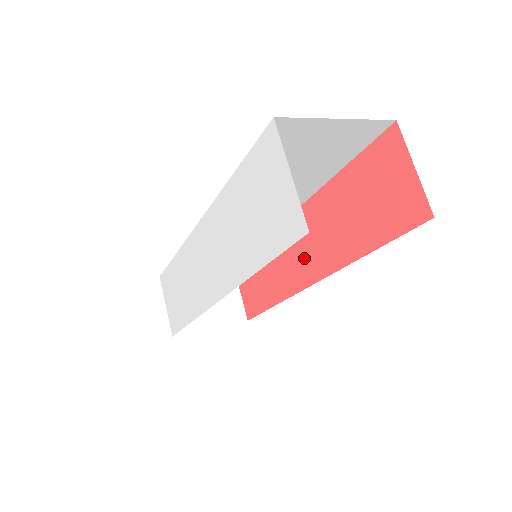
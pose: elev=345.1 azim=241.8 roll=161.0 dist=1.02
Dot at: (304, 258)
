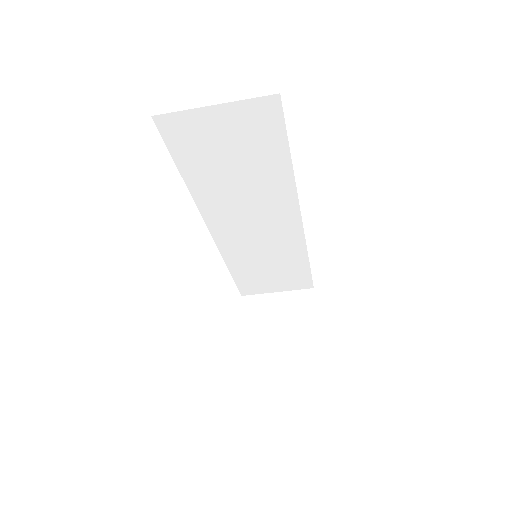
Dot at: occluded
